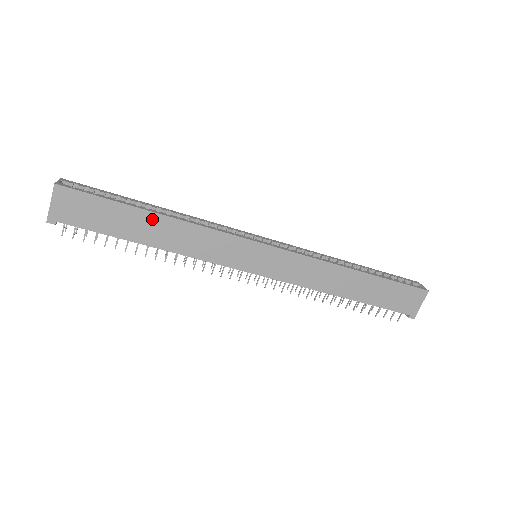
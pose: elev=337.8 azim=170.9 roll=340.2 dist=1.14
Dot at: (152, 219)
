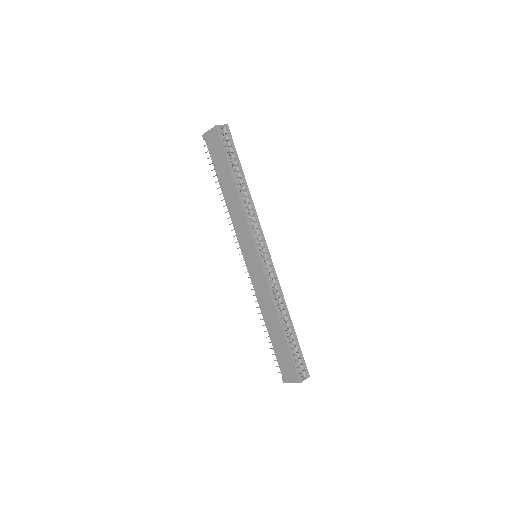
Dot at: (232, 185)
